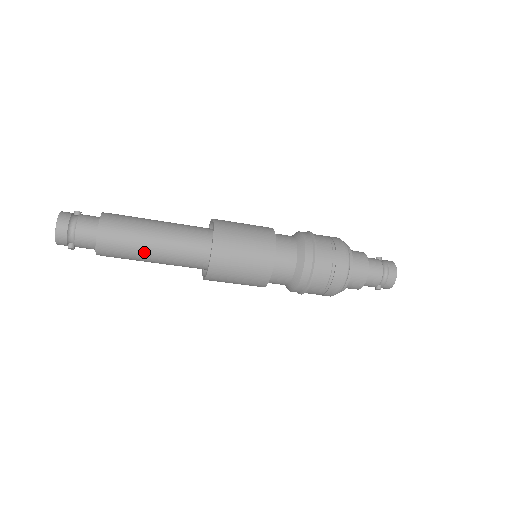
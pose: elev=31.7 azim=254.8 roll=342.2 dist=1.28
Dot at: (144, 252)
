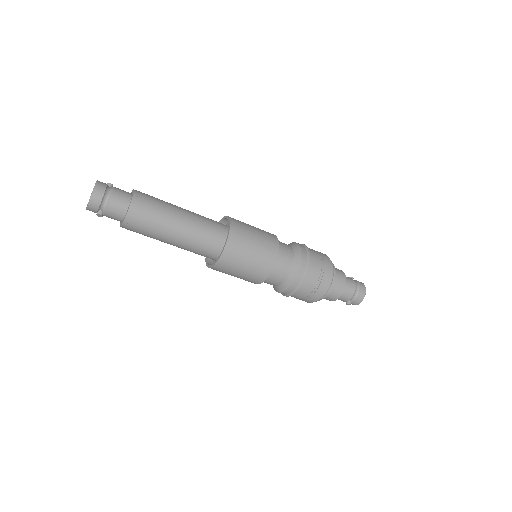
Dot at: (167, 231)
